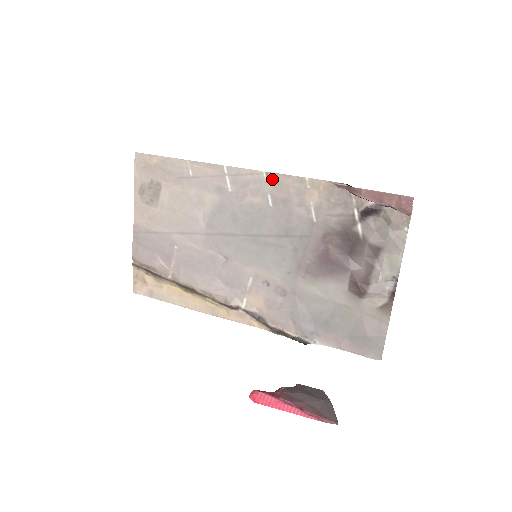
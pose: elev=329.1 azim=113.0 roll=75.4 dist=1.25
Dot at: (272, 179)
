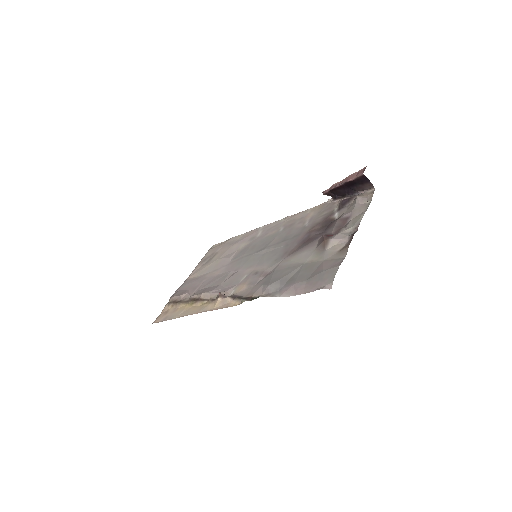
Dot at: (287, 219)
